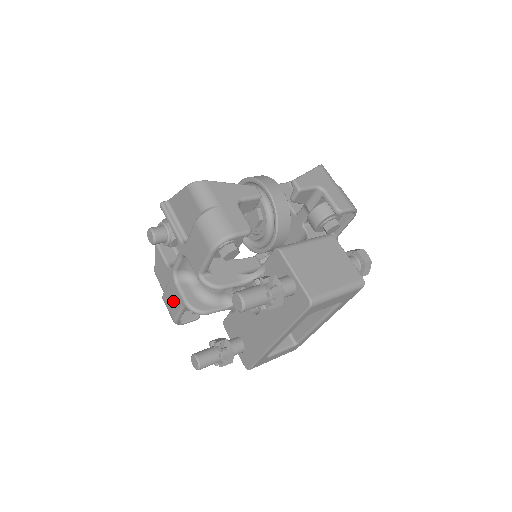
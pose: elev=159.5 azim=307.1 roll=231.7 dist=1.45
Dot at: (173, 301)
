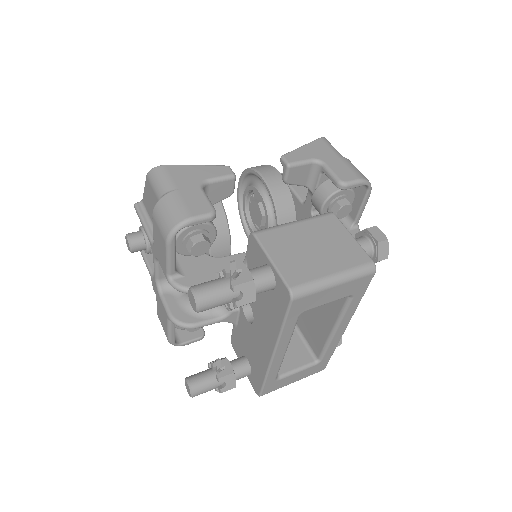
Dot at: (162, 317)
